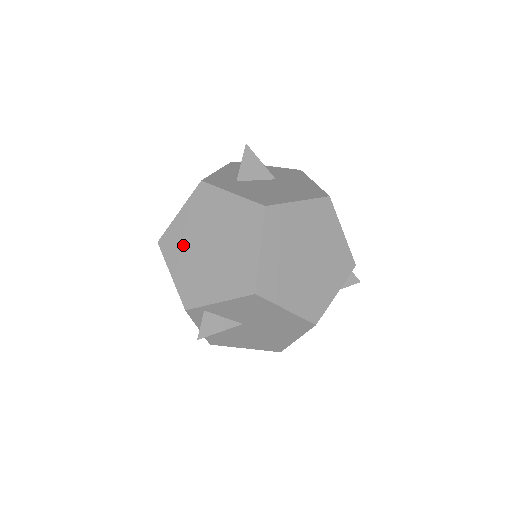
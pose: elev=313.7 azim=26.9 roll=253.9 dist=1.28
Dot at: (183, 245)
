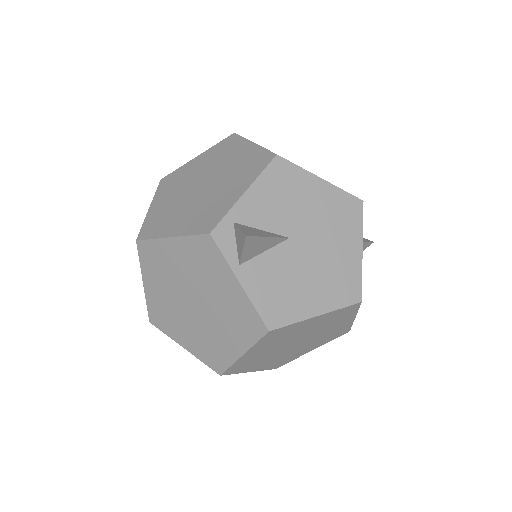
Dot at: (170, 213)
